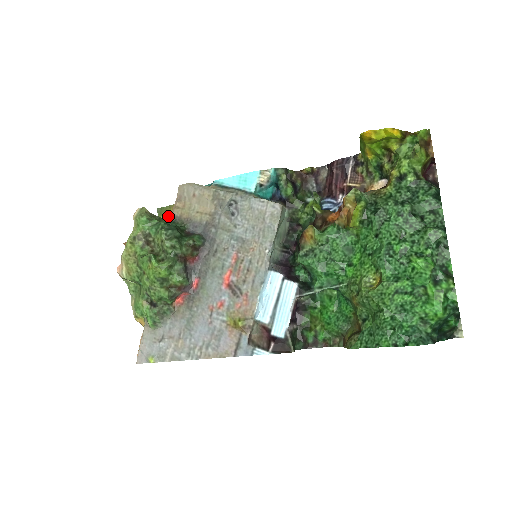
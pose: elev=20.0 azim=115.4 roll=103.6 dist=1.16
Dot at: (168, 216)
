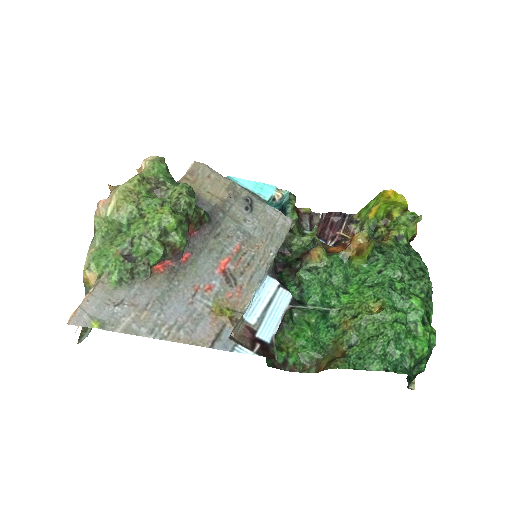
Dot at: occluded
